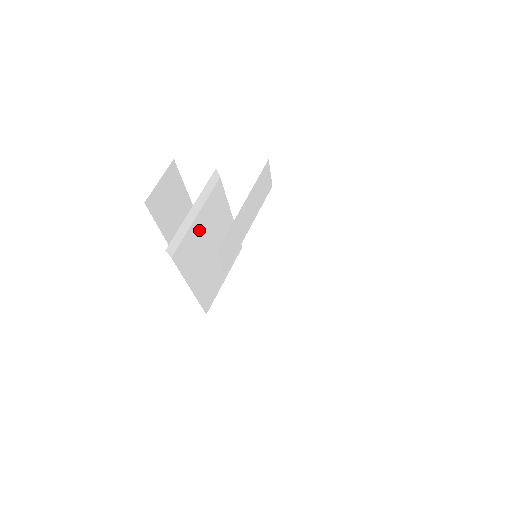
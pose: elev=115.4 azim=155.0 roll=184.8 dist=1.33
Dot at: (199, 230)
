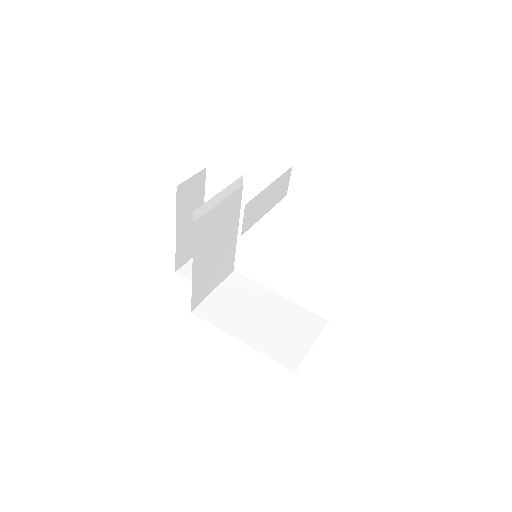
Dot at: (216, 218)
